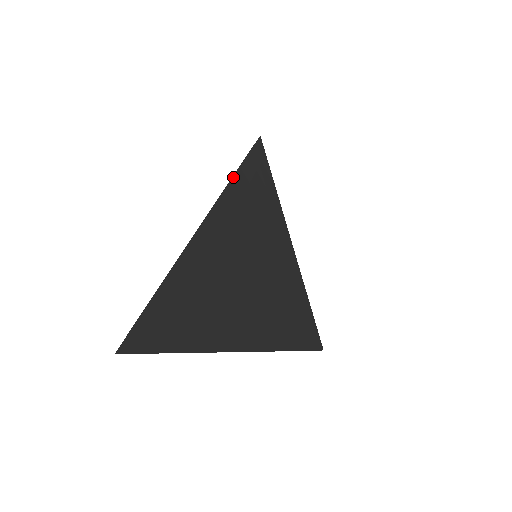
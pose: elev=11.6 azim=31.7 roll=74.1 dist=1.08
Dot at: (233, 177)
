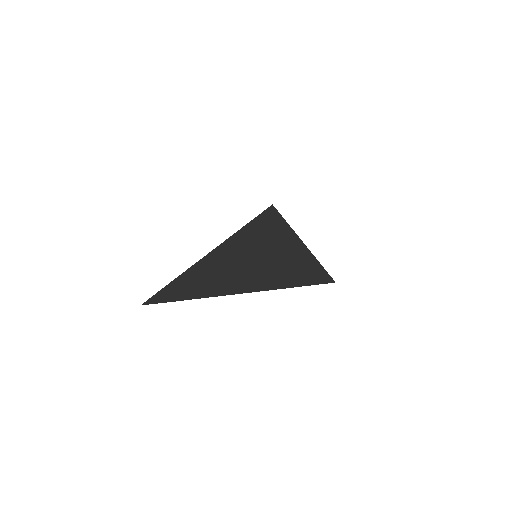
Dot at: (238, 231)
